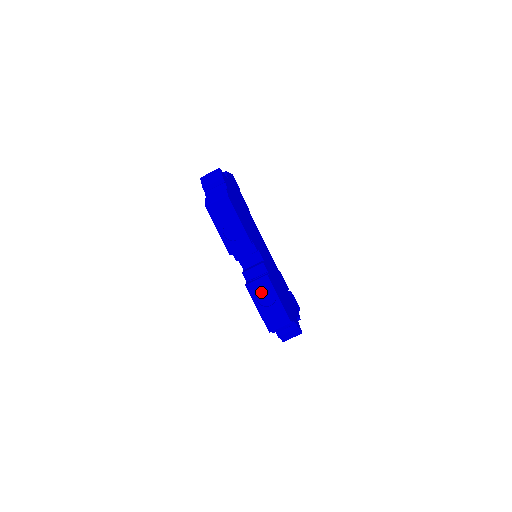
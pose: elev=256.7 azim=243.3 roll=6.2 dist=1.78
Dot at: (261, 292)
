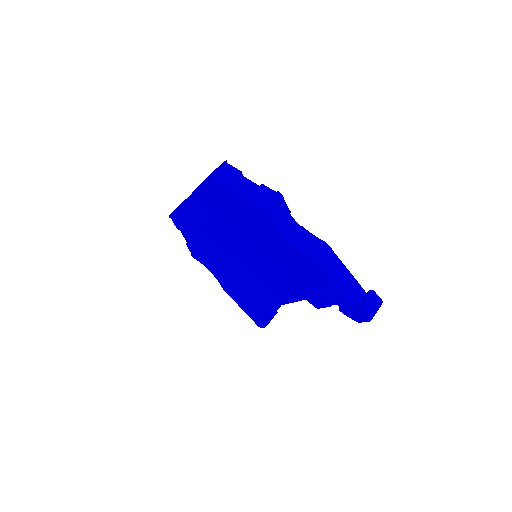
Dot at: occluded
